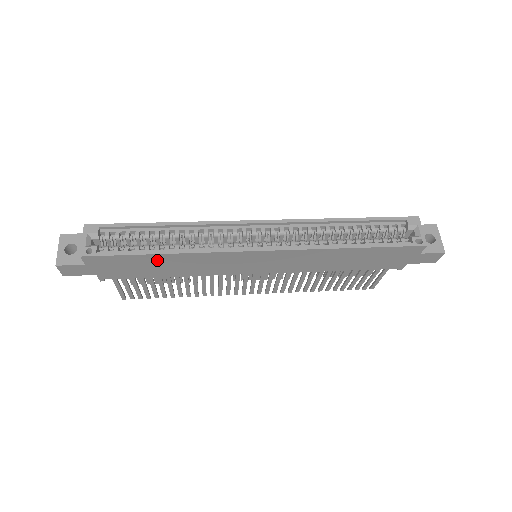
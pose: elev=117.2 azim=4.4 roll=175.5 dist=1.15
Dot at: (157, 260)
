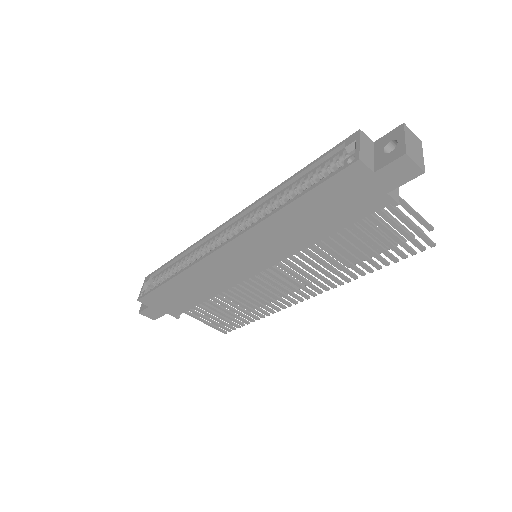
Dot at: (176, 287)
